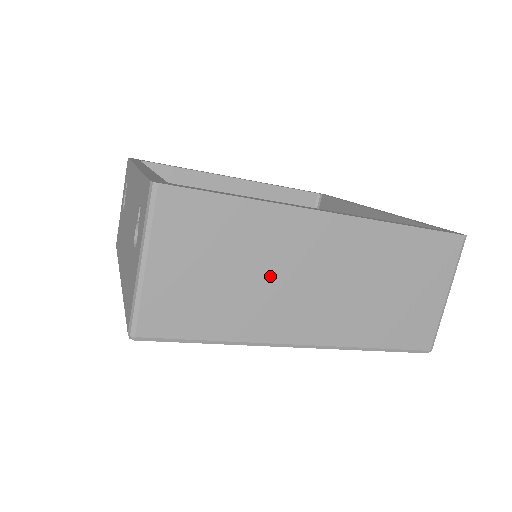
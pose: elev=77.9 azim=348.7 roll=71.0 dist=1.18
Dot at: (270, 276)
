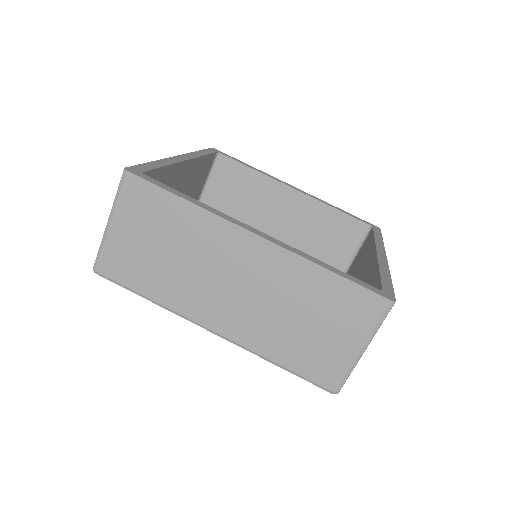
Dot at: (195, 266)
